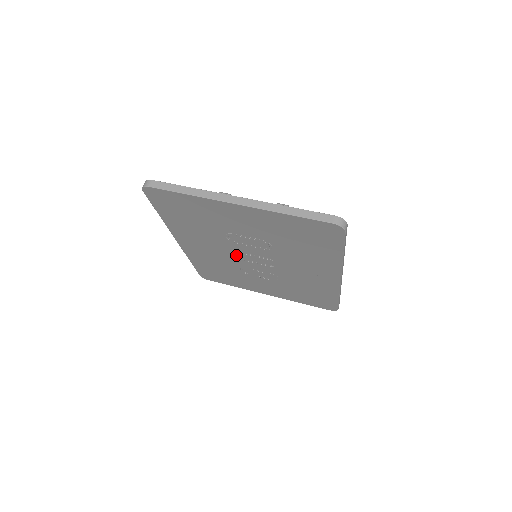
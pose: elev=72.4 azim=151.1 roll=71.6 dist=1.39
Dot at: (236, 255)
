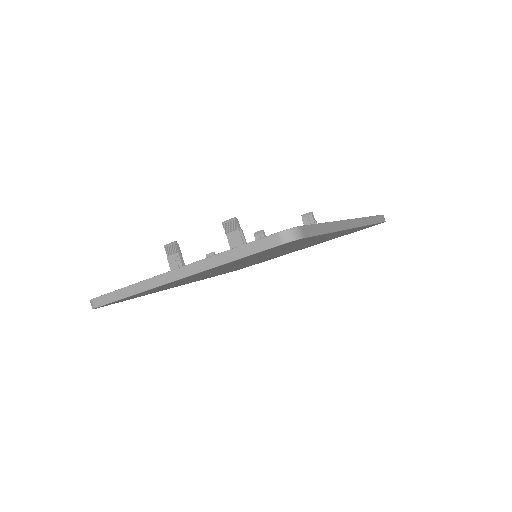
Dot at: (238, 266)
